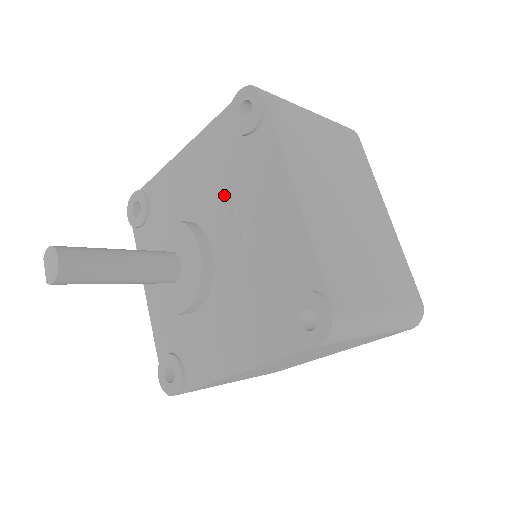
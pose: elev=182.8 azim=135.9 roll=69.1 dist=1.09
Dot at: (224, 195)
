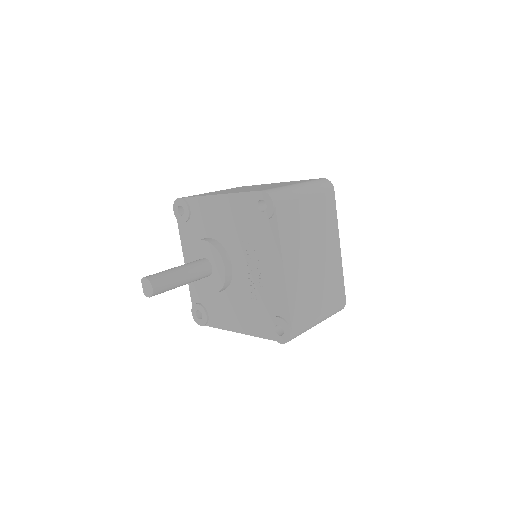
Dot at: (242, 242)
